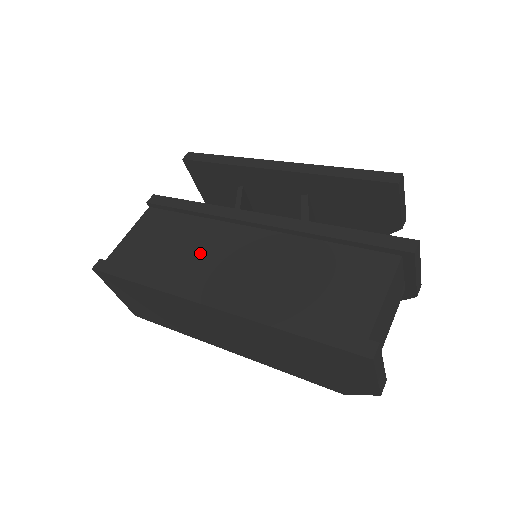
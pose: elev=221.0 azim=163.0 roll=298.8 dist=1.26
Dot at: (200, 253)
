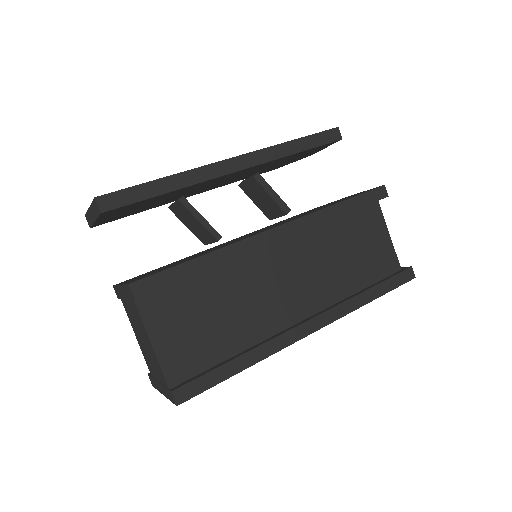
Dot at: (256, 300)
